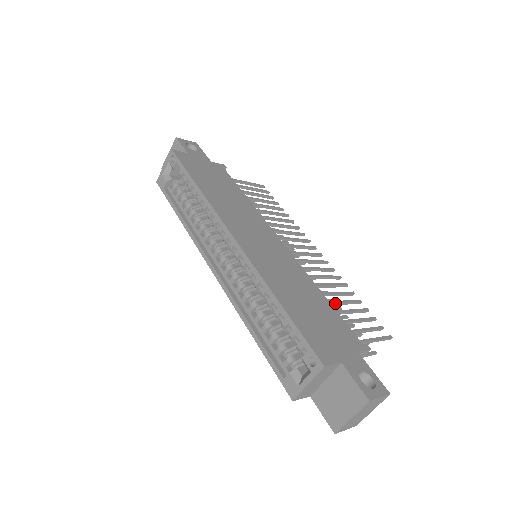
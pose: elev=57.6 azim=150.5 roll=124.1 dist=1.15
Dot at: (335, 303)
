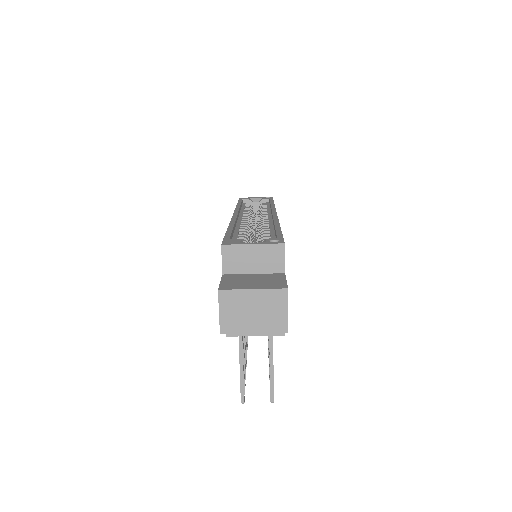
Dot at: occluded
